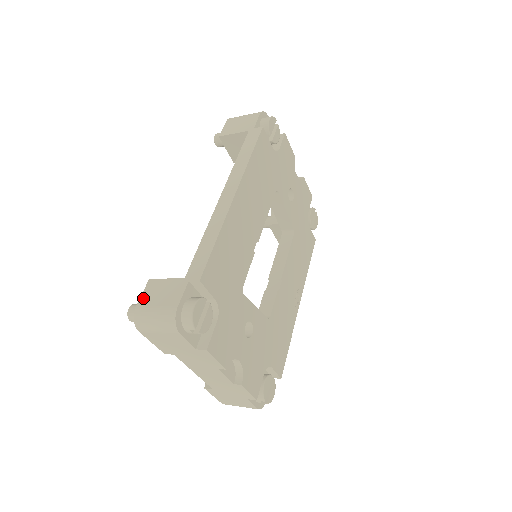
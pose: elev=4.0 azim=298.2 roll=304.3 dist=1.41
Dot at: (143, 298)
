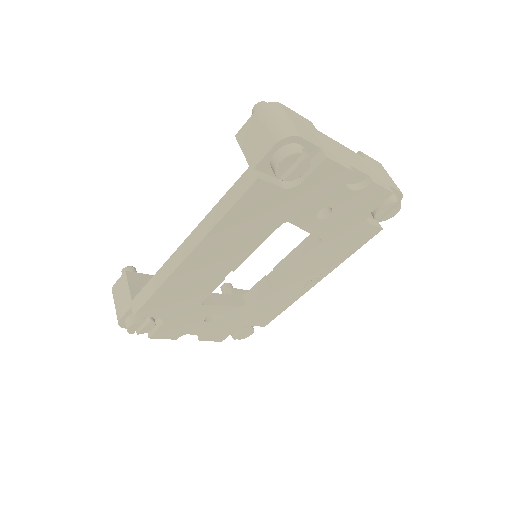
Dot at: (117, 284)
